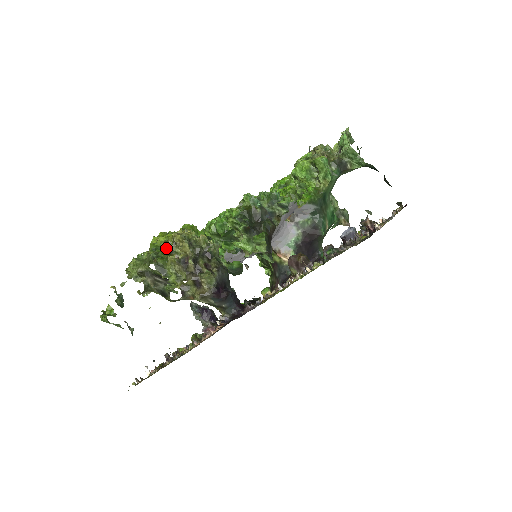
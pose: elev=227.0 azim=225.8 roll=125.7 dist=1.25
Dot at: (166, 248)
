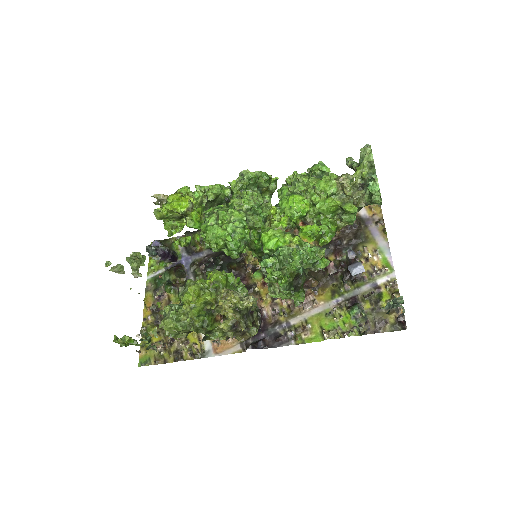
Dot at: (208, 310)
